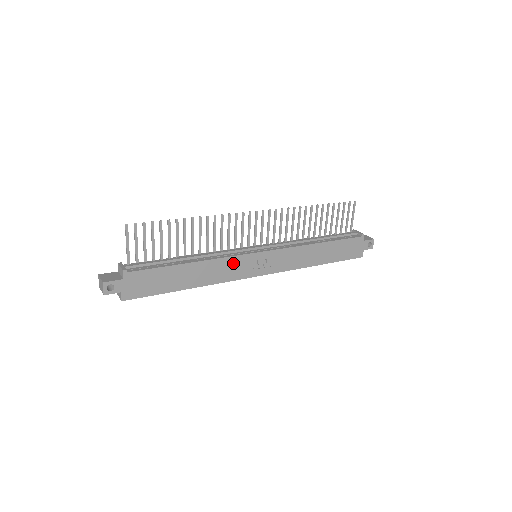
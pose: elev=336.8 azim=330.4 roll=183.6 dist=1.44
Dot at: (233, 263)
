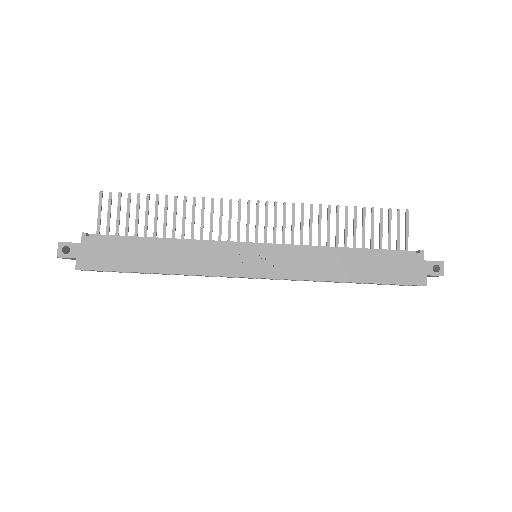
Dot at: (218, 252)
